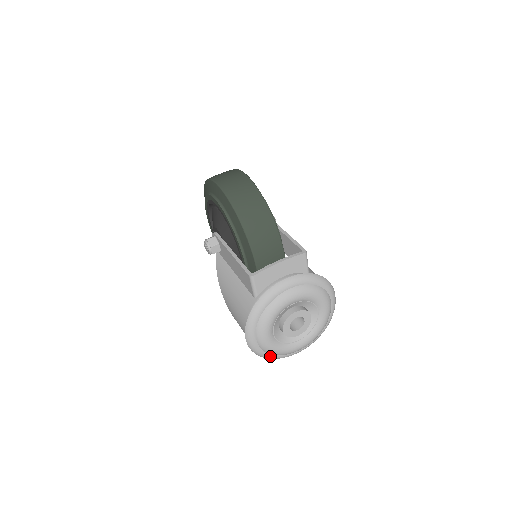
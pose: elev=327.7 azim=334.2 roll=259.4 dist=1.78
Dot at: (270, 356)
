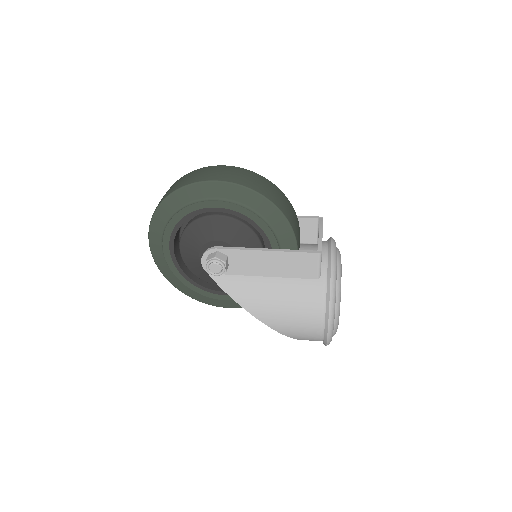
Dot at: (331, 340)
